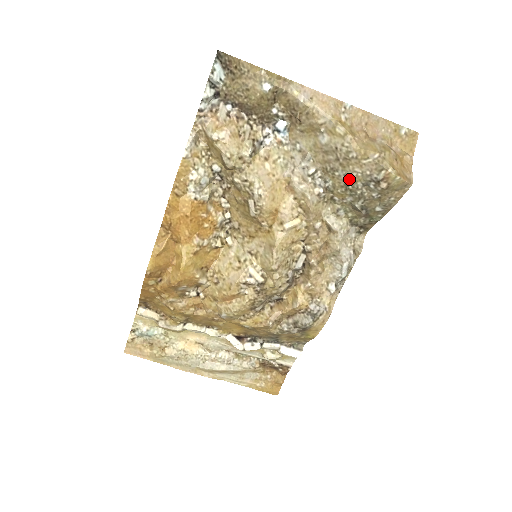
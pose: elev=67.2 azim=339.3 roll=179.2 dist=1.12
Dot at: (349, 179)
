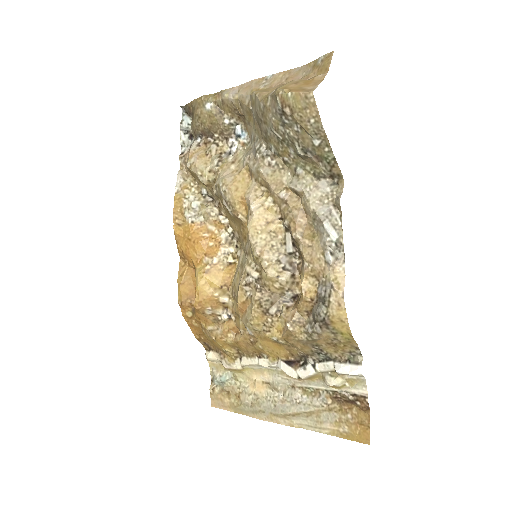
Dot at: (273, 130)
